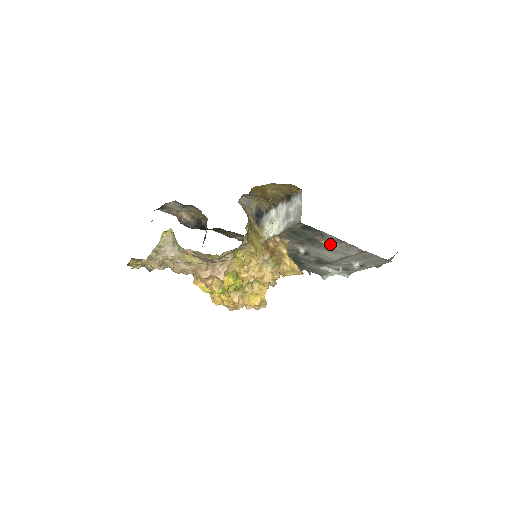
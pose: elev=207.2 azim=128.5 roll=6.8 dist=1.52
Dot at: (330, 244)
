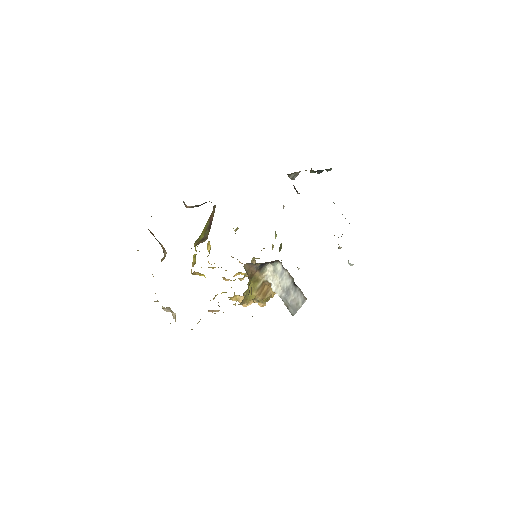
Dot at: occluded
